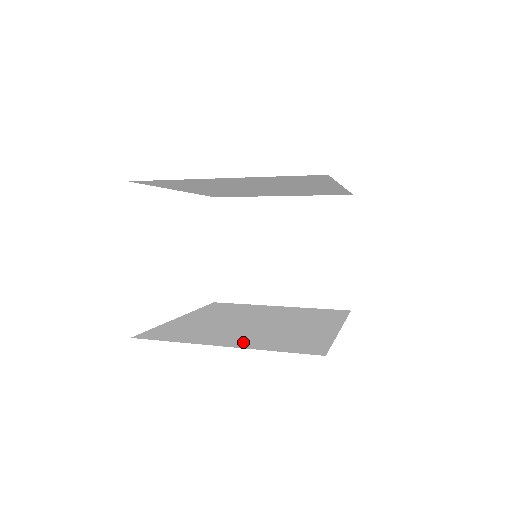
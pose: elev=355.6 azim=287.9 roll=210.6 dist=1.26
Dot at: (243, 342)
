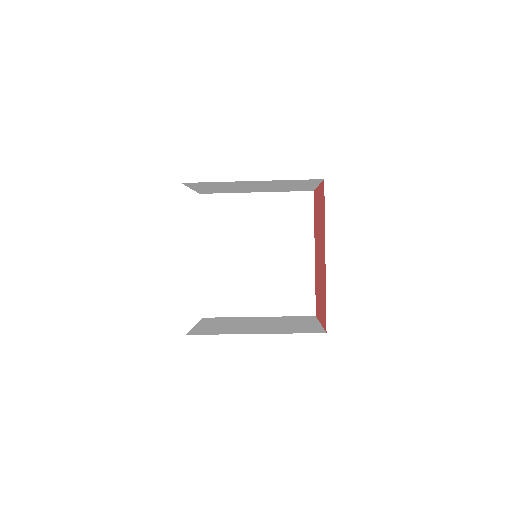
Dot at: occluded
